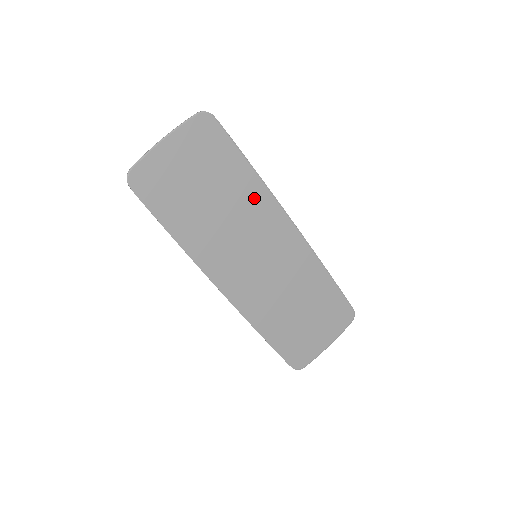
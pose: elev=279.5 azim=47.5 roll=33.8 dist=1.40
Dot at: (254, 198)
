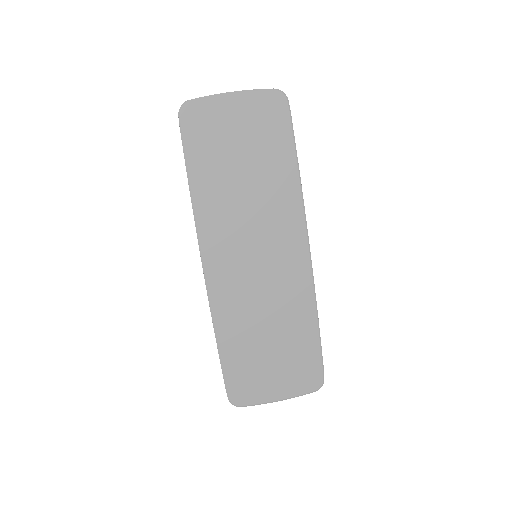
Dot at: (284, 197)
